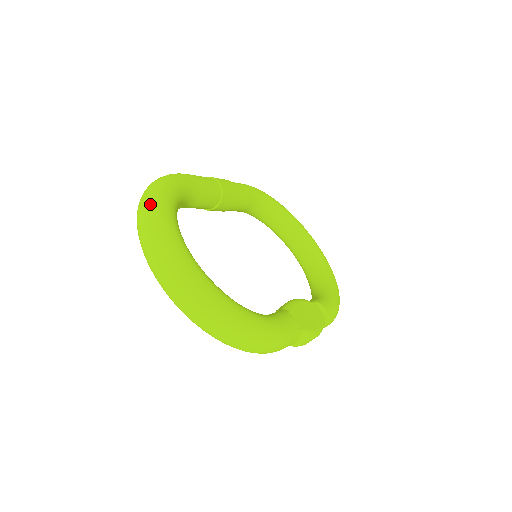
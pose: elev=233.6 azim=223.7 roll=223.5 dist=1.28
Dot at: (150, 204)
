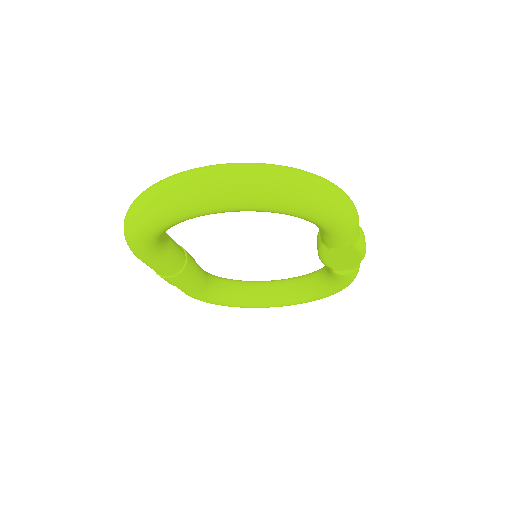
Dot at: (146, 189)
